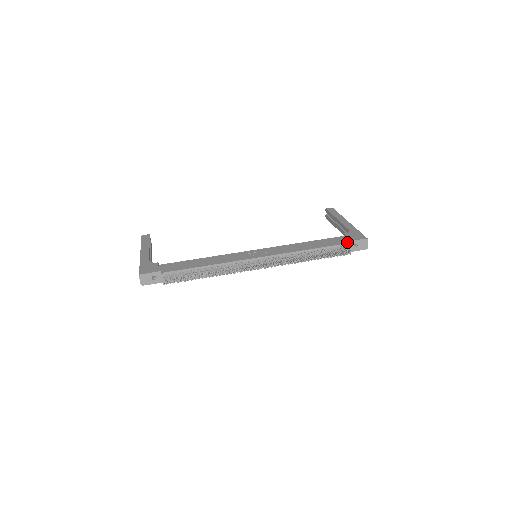
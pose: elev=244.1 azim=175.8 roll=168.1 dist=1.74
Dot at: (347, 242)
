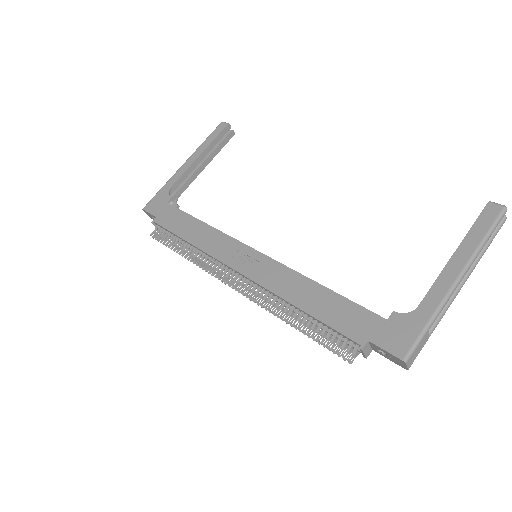
Dot at: (360, 340)
